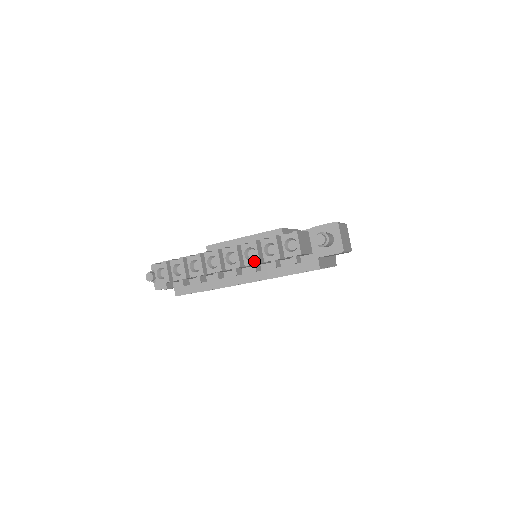
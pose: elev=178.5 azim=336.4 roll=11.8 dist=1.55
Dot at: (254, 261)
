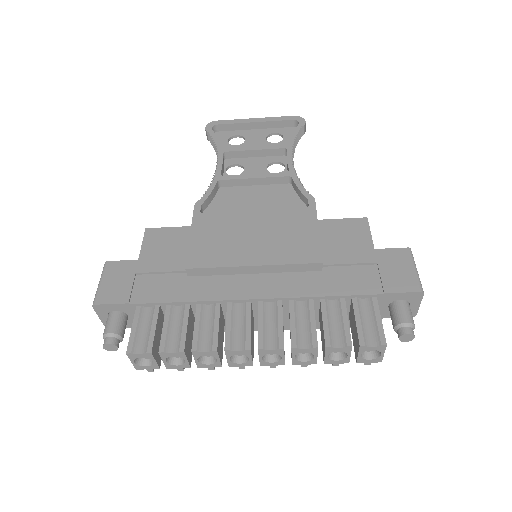
Dot at: (308, 363)
